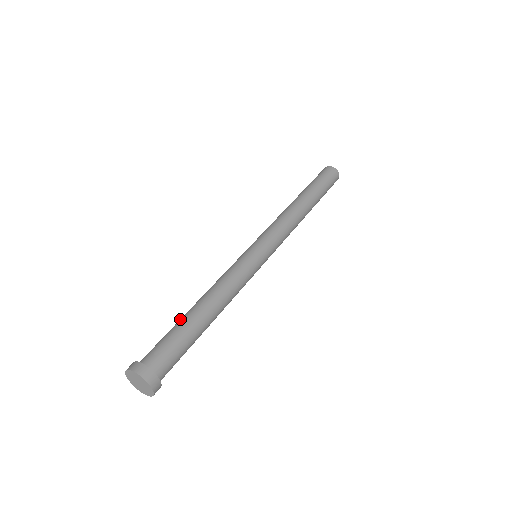
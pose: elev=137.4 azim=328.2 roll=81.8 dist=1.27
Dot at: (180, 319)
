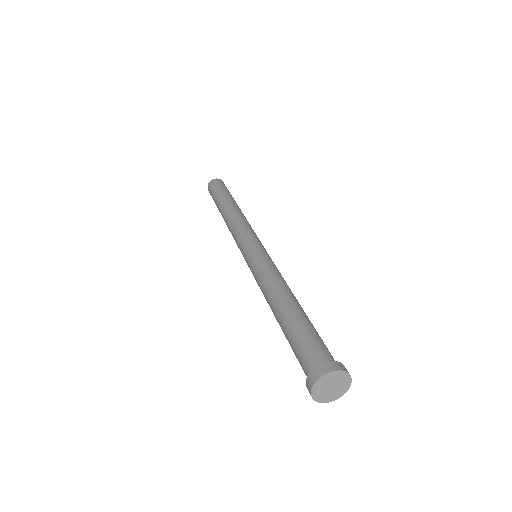
Dot at: (285, 324)
